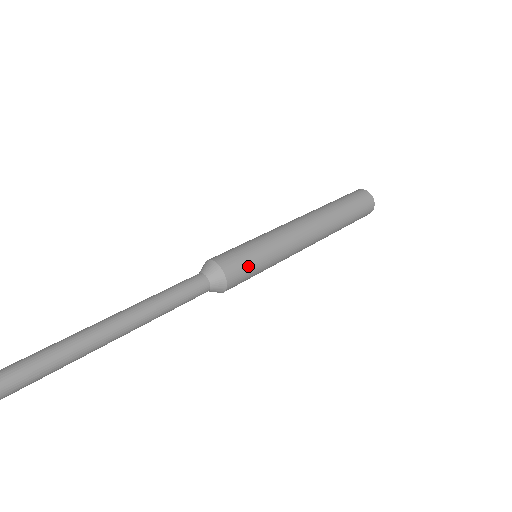
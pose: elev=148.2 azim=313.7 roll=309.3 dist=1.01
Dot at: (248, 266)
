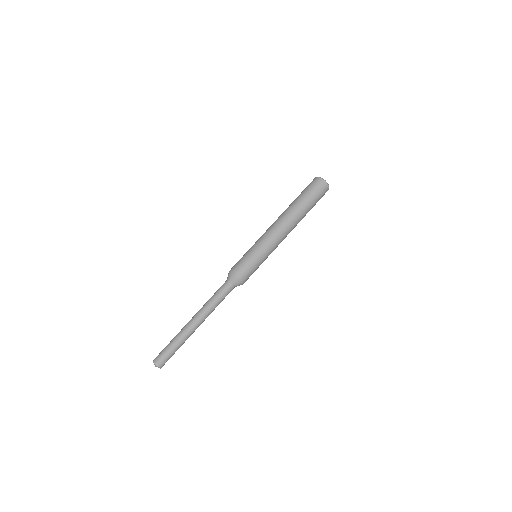
Dot at: (253, 272)
